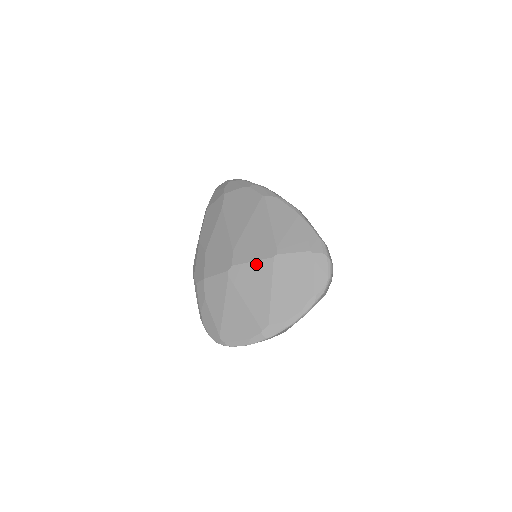
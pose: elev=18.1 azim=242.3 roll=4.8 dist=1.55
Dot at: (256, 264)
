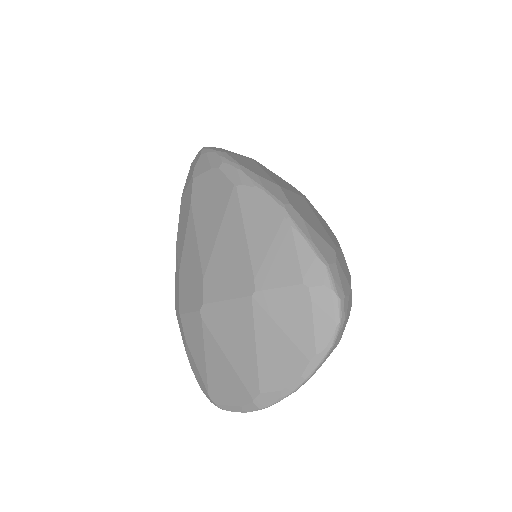
Dot at: (231, 304)
